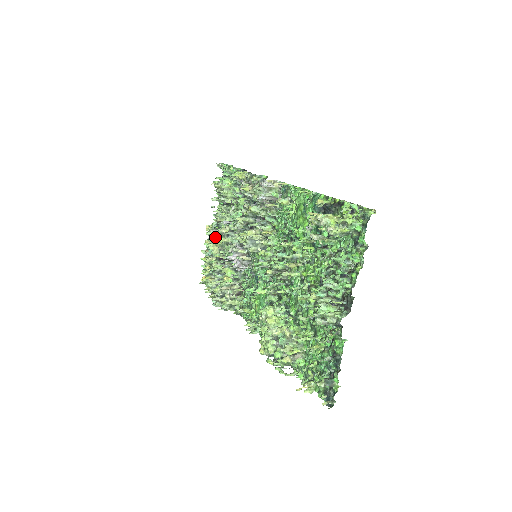
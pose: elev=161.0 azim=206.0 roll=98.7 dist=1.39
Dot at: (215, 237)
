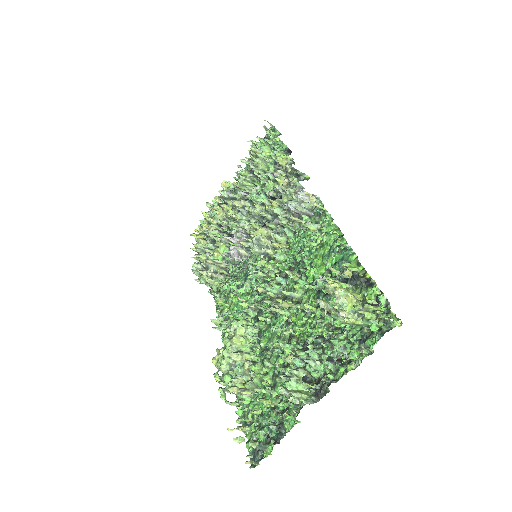
Dot at: (226, 199)
